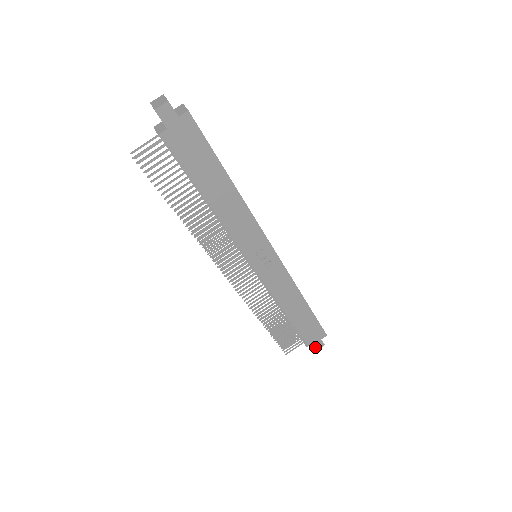
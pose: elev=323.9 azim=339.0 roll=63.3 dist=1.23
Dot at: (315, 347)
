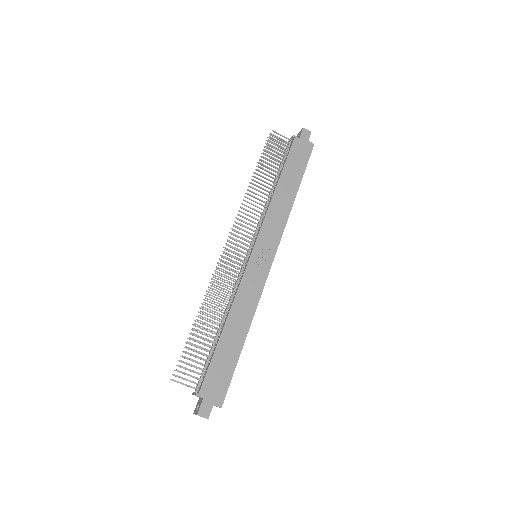
Dot at: (200, 408)
